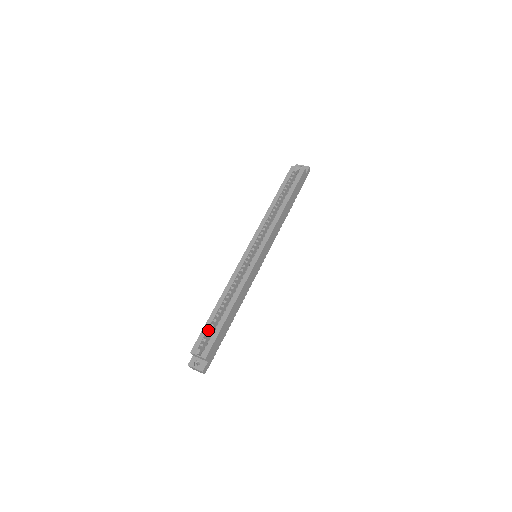
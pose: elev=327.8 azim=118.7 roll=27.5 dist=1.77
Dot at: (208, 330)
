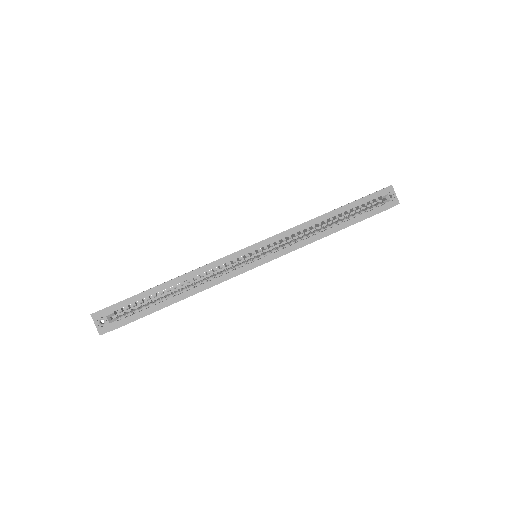
Dot at: (140, 301)
